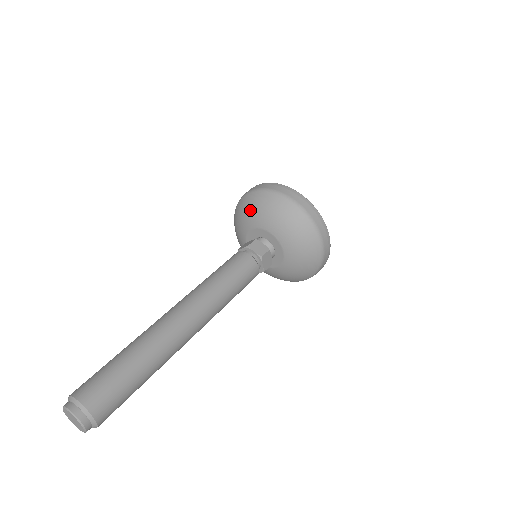
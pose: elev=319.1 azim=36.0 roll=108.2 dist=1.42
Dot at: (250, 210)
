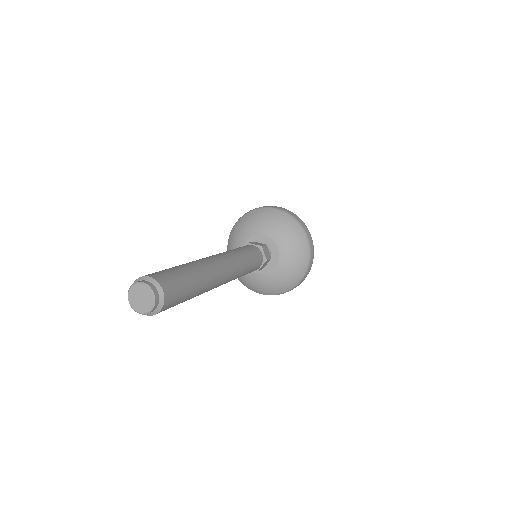
Dot at: (272, 221)
